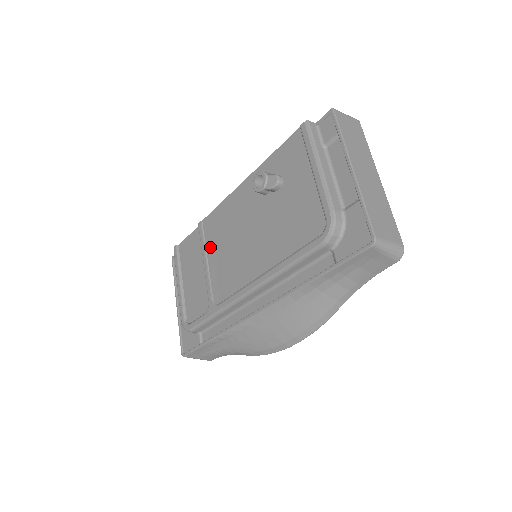
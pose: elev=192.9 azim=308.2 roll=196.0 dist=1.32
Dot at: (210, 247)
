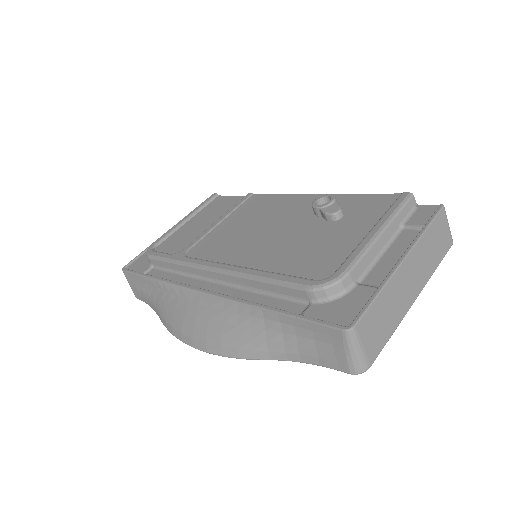
Dot at: (234, 215)
